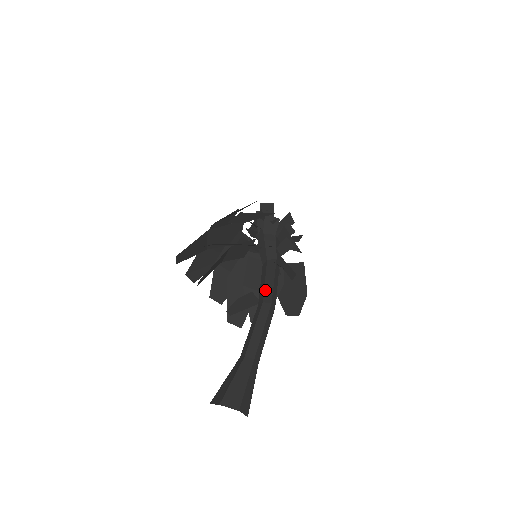
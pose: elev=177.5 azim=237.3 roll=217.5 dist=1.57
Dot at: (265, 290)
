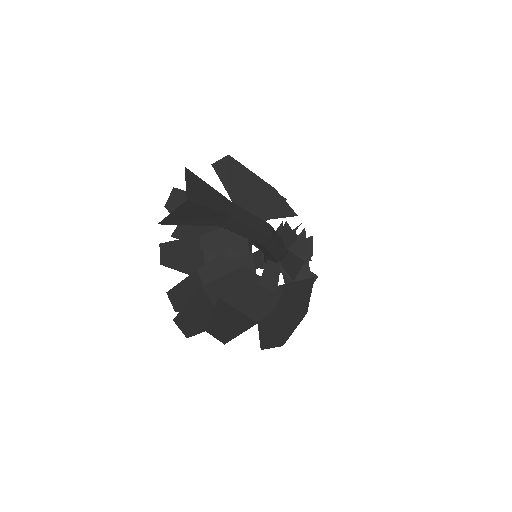
Dot at: occluded
